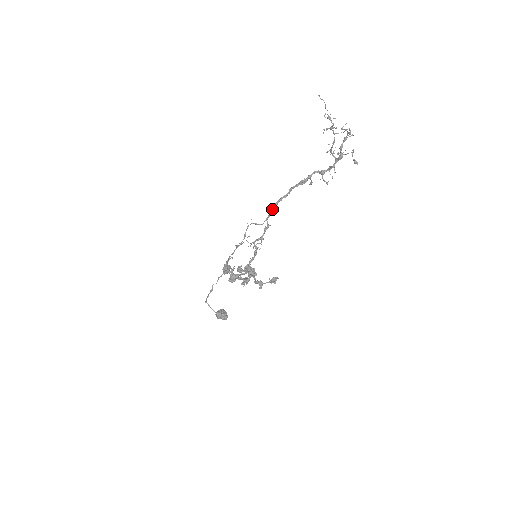
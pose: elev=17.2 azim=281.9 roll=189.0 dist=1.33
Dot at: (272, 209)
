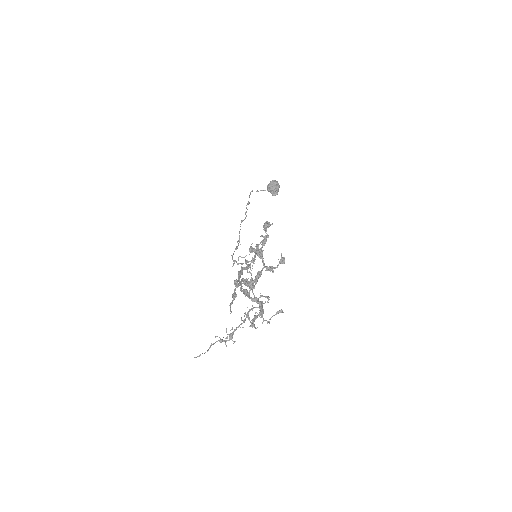
Dot at: (239, 275)
